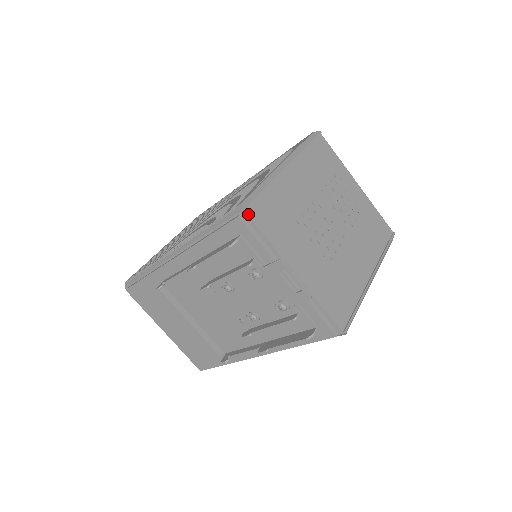
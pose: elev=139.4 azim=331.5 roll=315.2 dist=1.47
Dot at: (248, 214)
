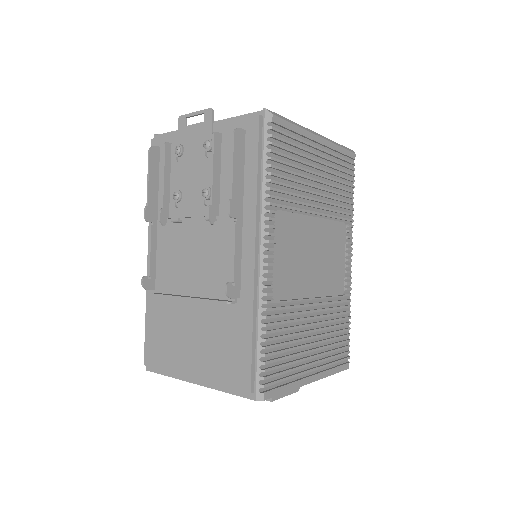
Dot at: (158, 135)
